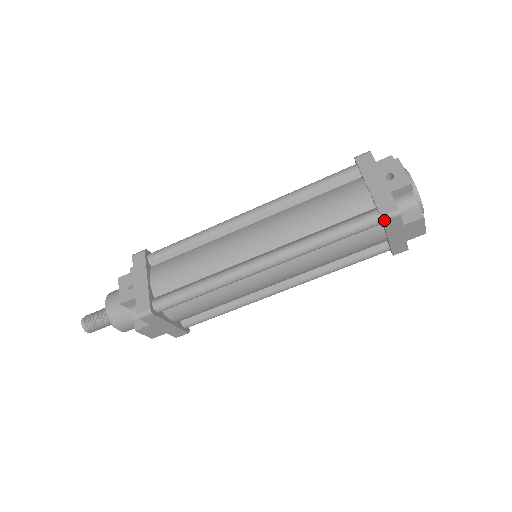
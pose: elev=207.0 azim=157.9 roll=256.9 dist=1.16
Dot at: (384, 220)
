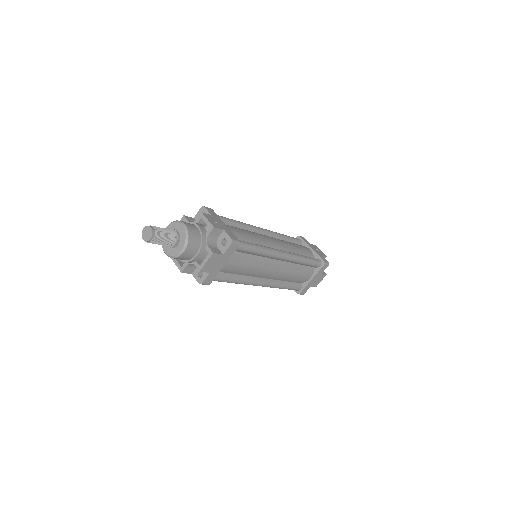
Dot at: (325, 264)
